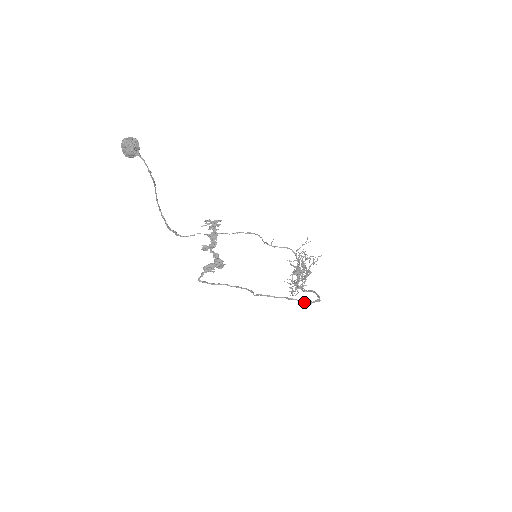
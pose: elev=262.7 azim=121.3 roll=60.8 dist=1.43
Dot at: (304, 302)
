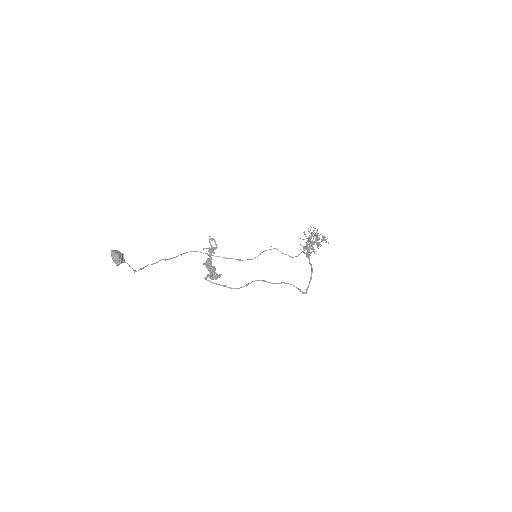
Dot at: occluded
